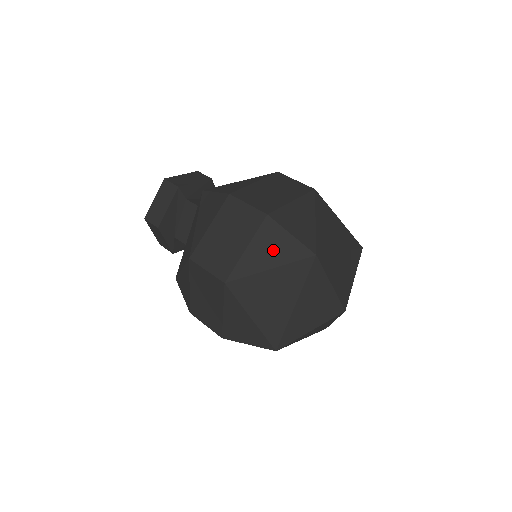
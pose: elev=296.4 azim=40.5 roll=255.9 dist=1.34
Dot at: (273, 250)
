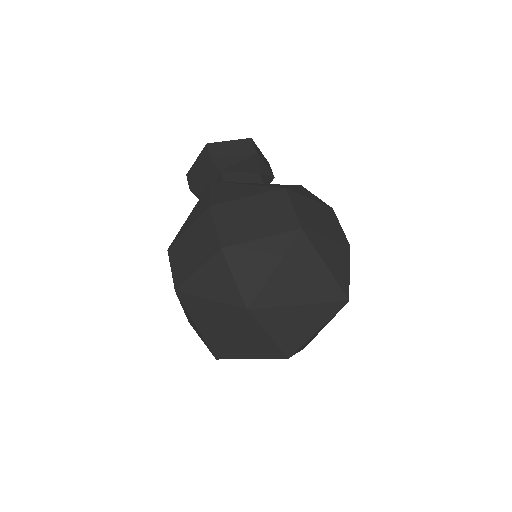
Dot at: (216, 284)
